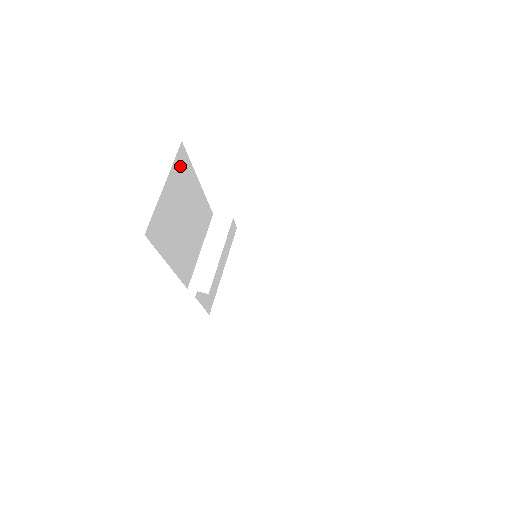
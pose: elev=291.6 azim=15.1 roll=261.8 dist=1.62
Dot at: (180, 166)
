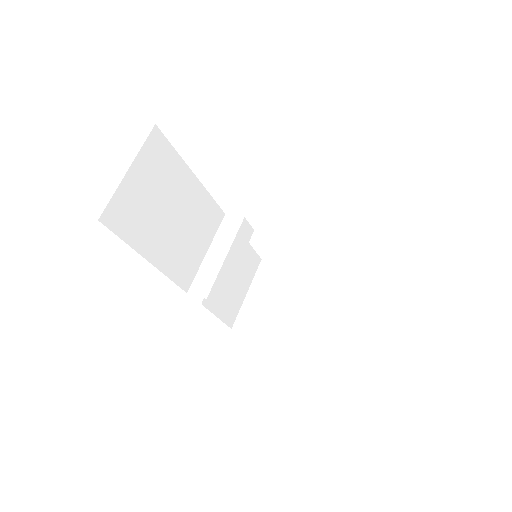
Dot at: (156, 152)
